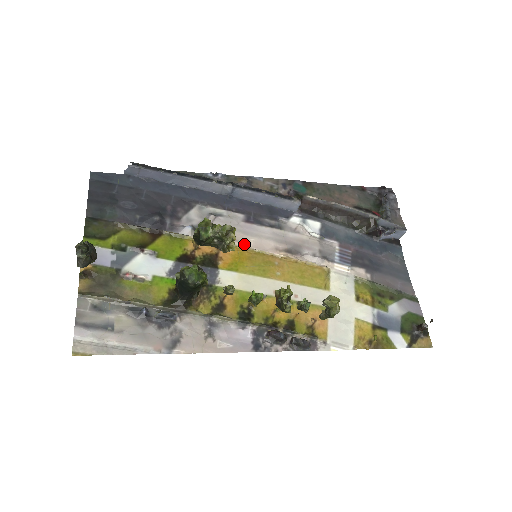
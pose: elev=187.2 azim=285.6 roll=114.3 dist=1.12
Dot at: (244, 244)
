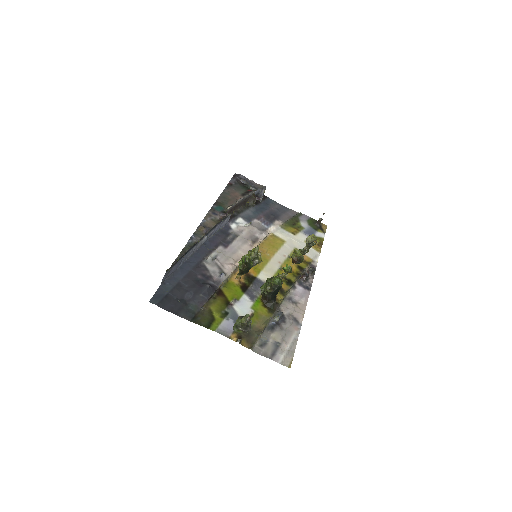
Dot at: occluded
